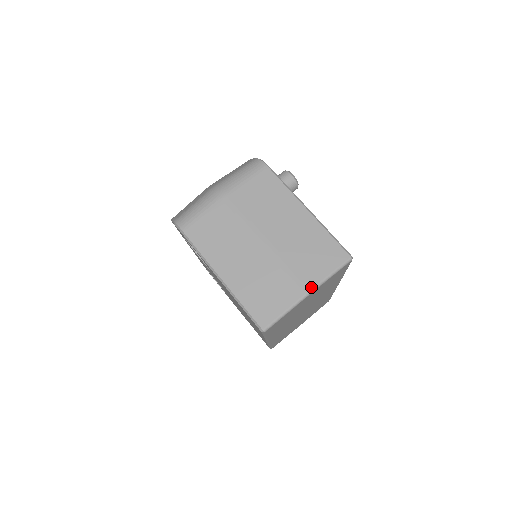
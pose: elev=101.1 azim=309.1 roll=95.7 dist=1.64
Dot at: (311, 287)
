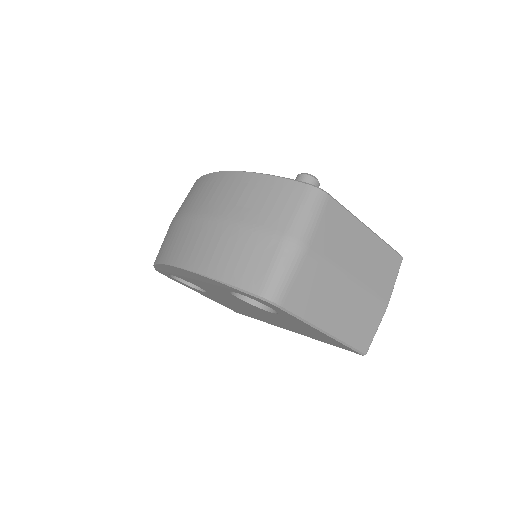
Dot at: (389, 300)
